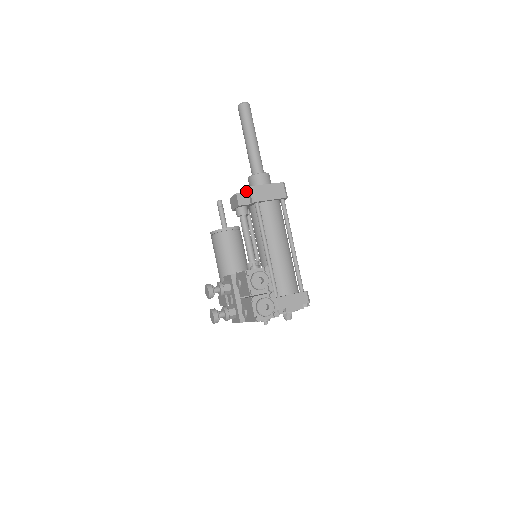
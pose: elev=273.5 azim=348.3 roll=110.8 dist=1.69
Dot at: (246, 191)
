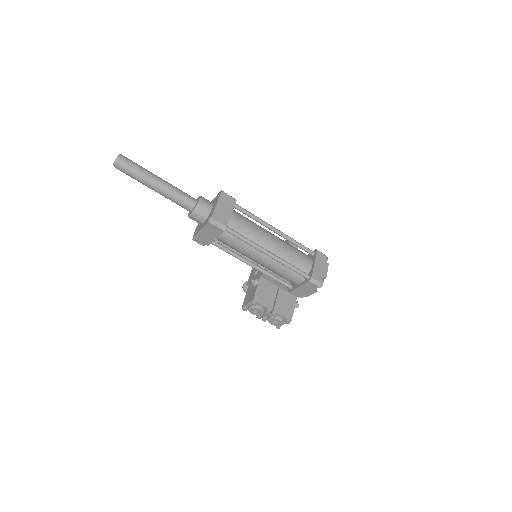
Dot at: occluded
